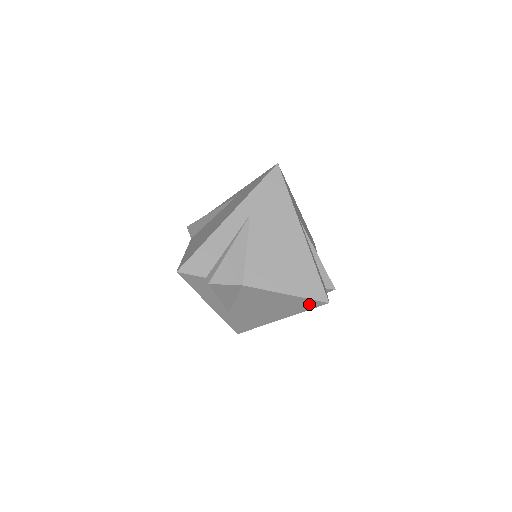
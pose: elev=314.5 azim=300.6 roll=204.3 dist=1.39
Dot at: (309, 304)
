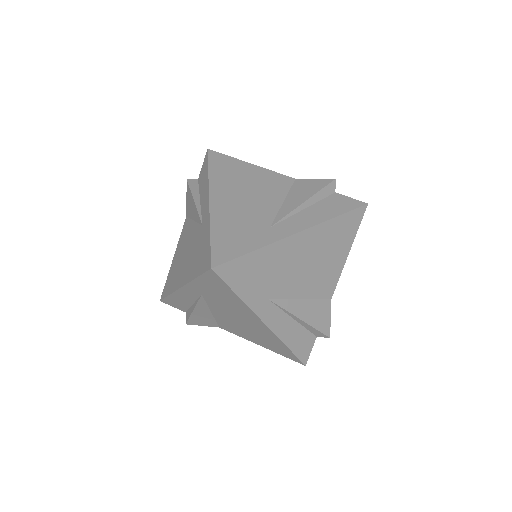
Dot at: occluded
